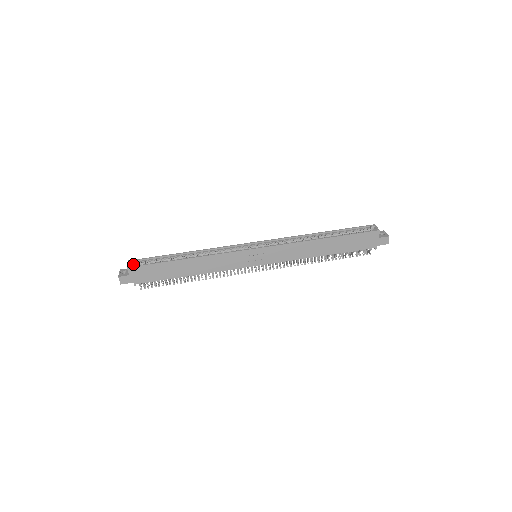
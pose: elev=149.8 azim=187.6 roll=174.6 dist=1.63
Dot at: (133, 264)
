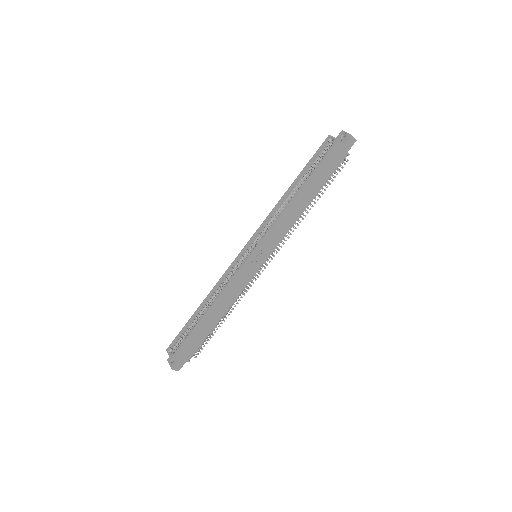
Dot at: (172, 350)
